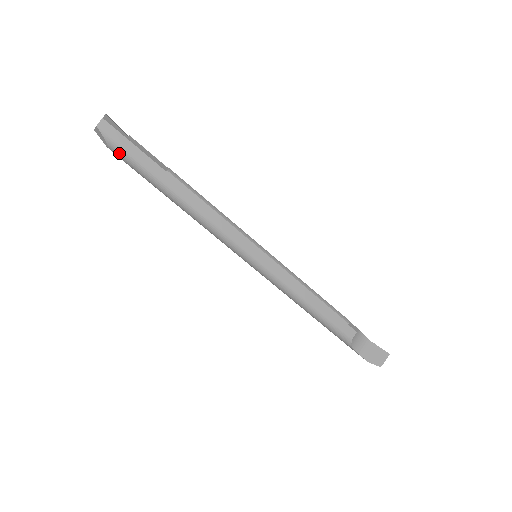
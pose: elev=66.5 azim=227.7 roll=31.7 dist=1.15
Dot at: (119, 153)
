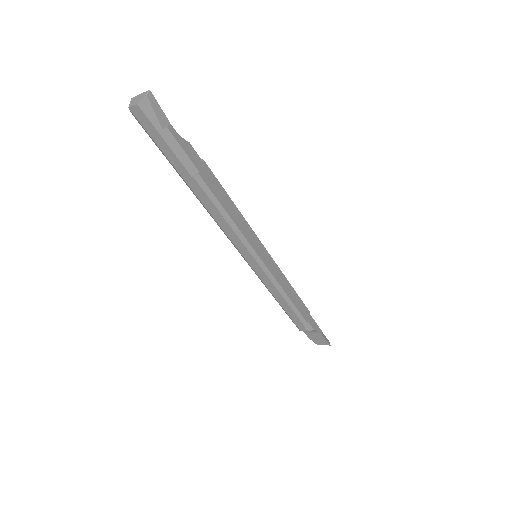
Dot at: (150, 136)
